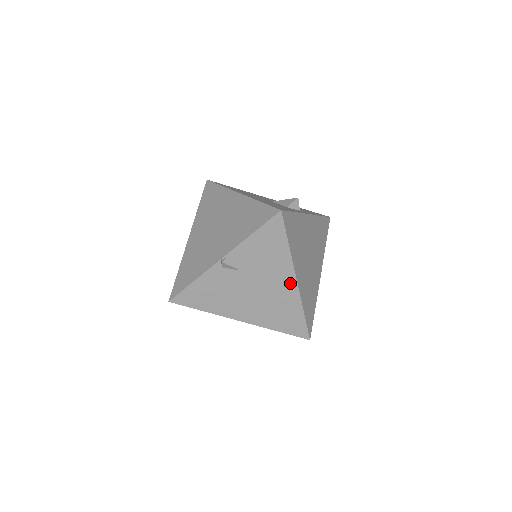
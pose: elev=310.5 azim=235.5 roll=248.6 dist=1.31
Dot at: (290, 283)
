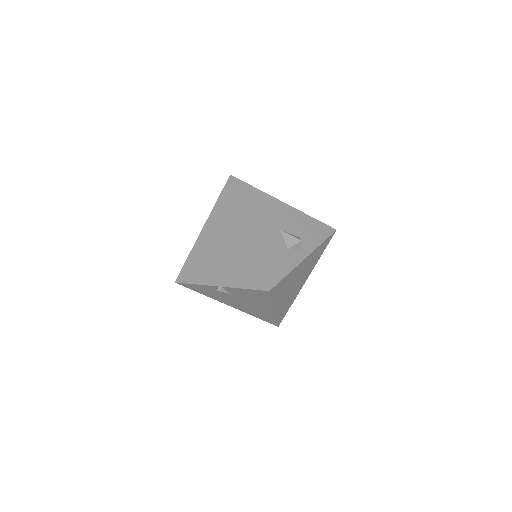
Dot at: (269, 310)
